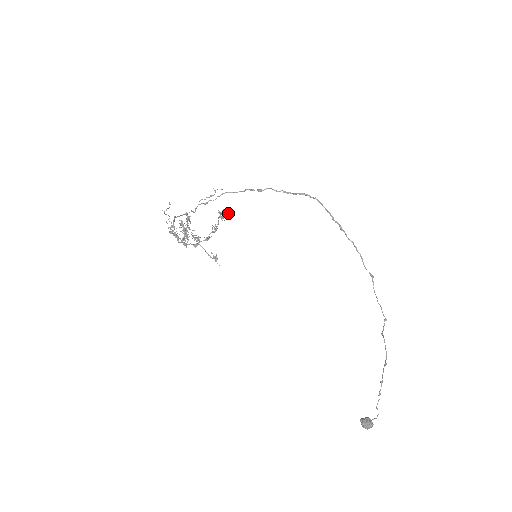
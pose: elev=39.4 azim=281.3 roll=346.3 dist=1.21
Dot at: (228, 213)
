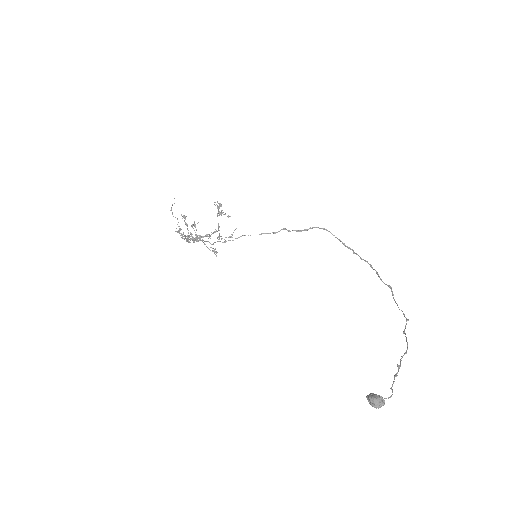
Dot at: (228, 216)
